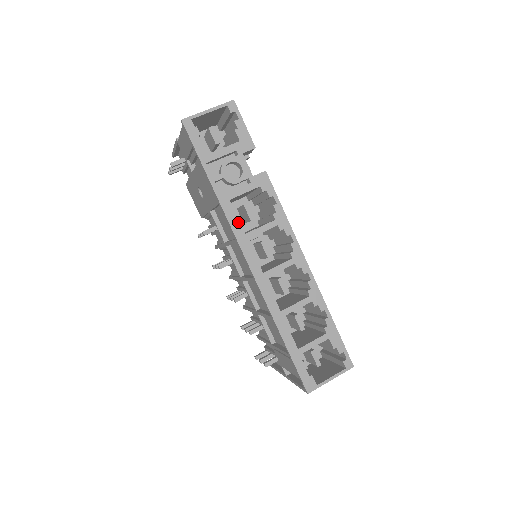
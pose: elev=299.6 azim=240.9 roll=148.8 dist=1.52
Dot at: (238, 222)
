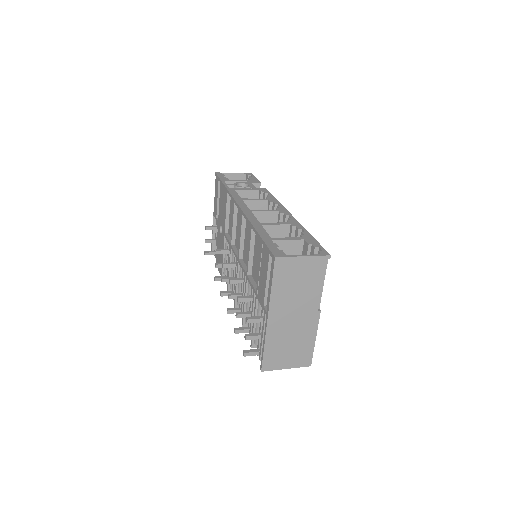
Dot at: (238, 195)
